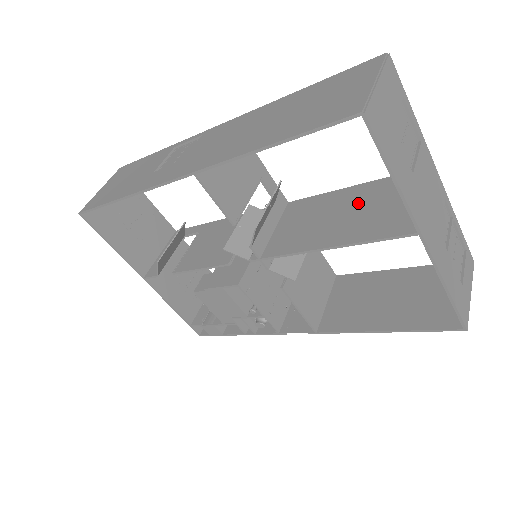
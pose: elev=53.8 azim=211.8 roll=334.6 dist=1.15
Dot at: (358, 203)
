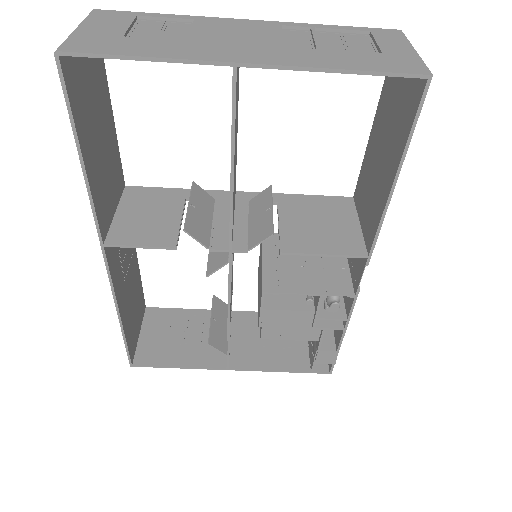
Dot at: occluded
